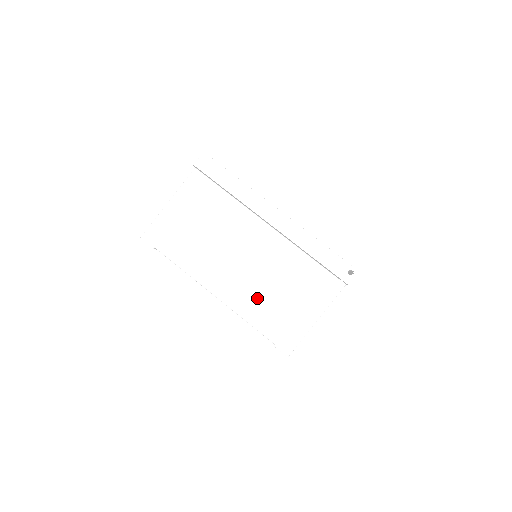
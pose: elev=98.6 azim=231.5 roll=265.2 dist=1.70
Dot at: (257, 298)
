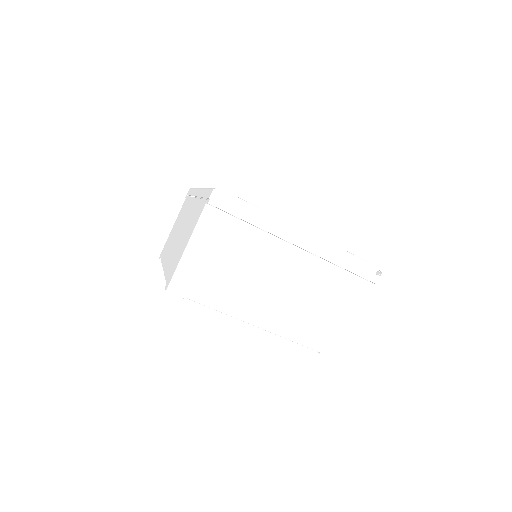
Dot at: (298, 318)
